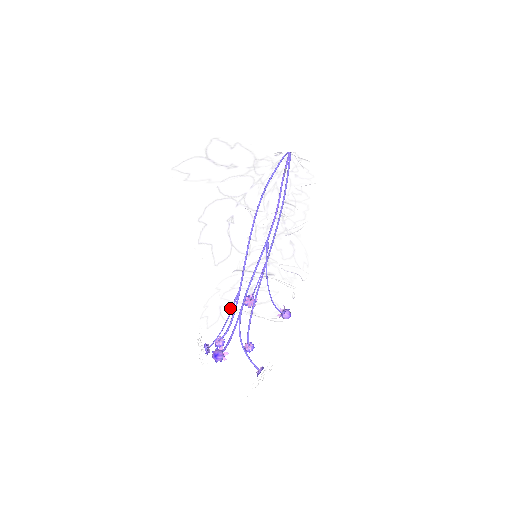
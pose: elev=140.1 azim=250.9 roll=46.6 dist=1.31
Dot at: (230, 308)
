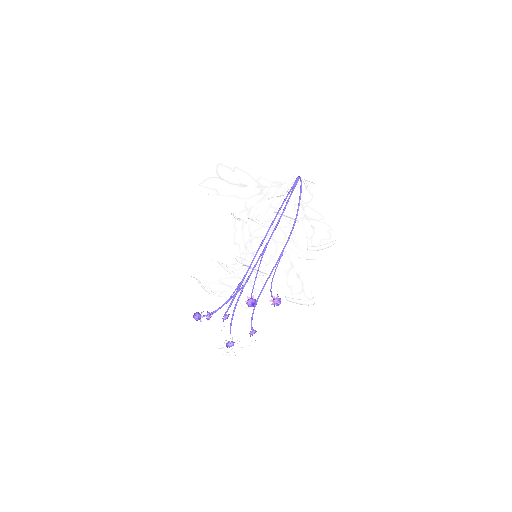
Dot at: occluded
